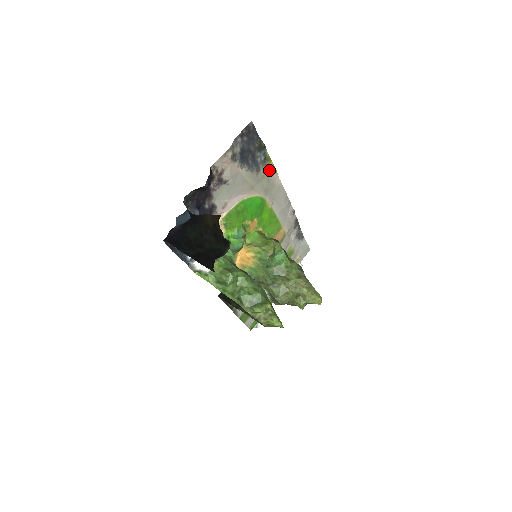
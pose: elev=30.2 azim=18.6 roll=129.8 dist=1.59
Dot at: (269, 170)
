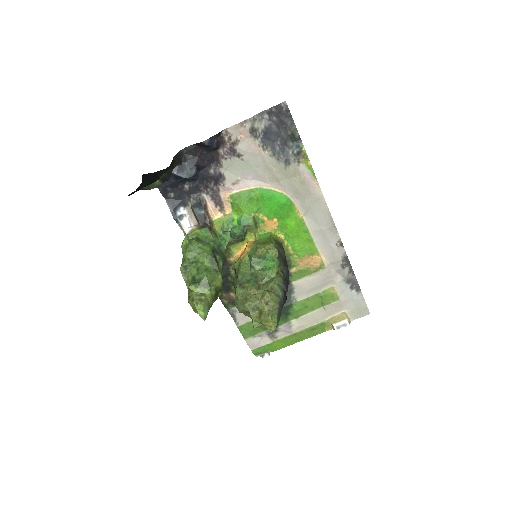
Dot at: (305, 171)
